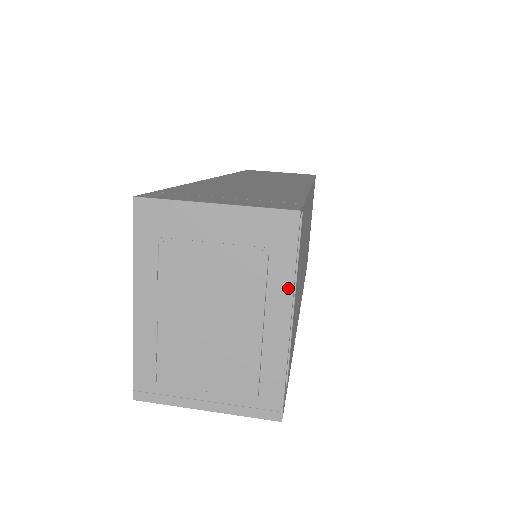
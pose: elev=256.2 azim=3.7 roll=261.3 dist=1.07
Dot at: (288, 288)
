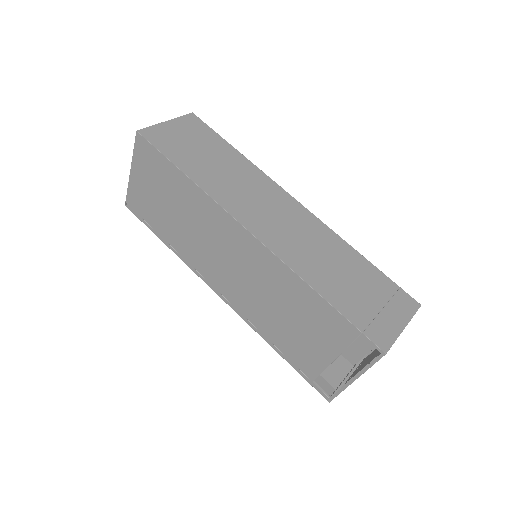
Dot at: occluded
